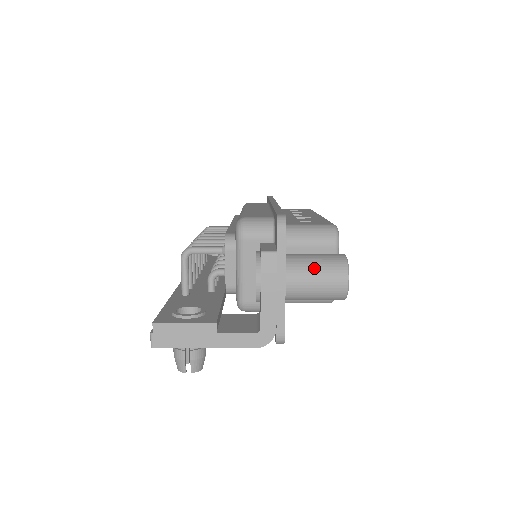
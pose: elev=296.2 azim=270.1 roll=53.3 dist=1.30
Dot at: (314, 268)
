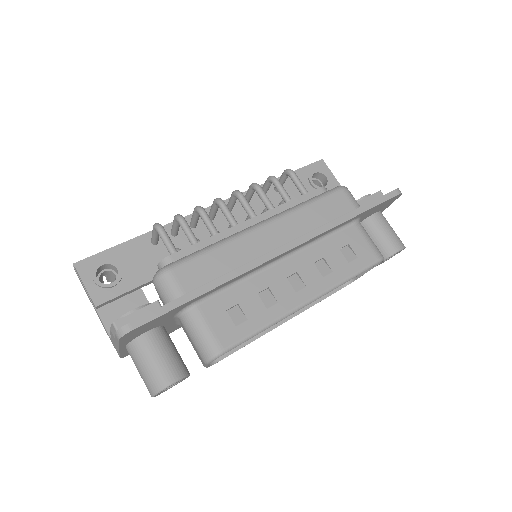
Dot at: (141, 366)
